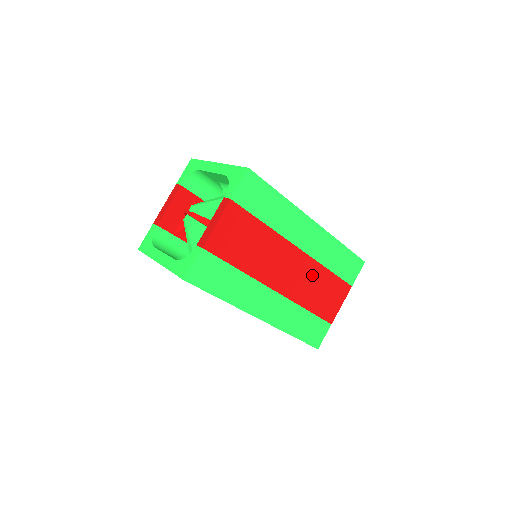
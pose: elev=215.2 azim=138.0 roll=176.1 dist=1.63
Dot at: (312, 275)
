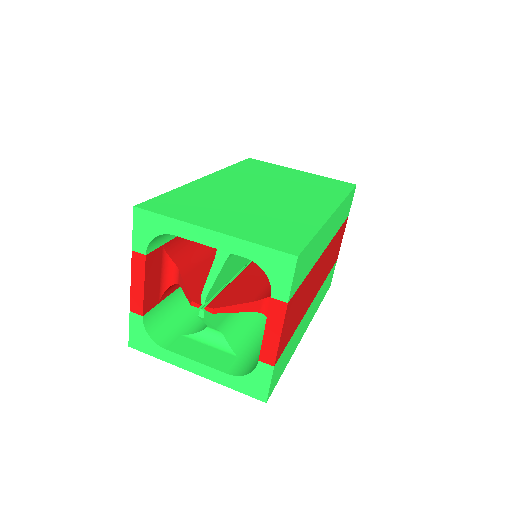
Dot at: (330, 251)
